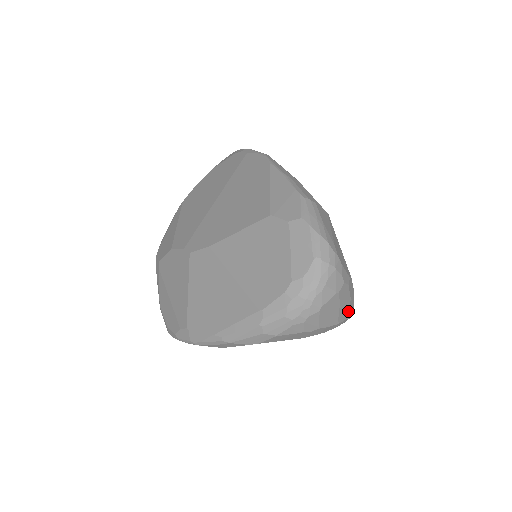
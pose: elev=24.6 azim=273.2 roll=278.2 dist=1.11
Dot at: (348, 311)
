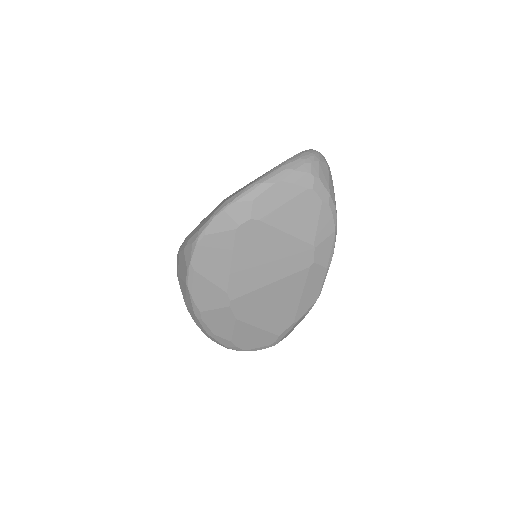
Dot at: (334, 199)
